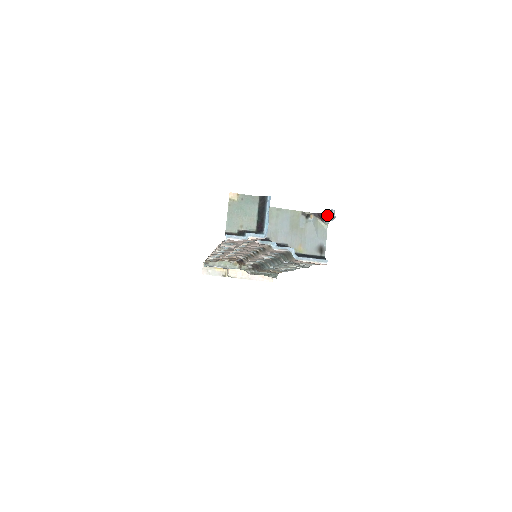
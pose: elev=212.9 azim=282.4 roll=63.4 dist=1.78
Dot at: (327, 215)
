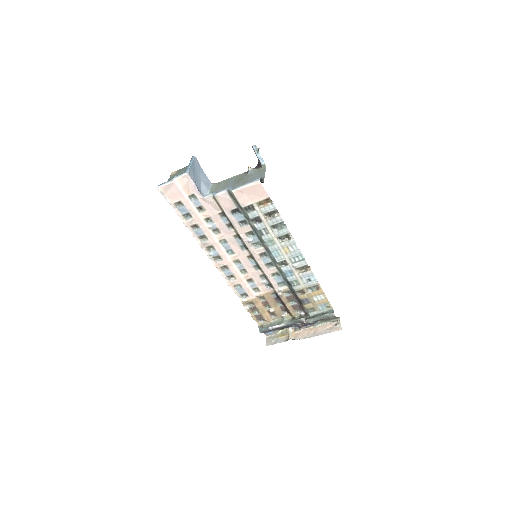
Dot at: occluded
